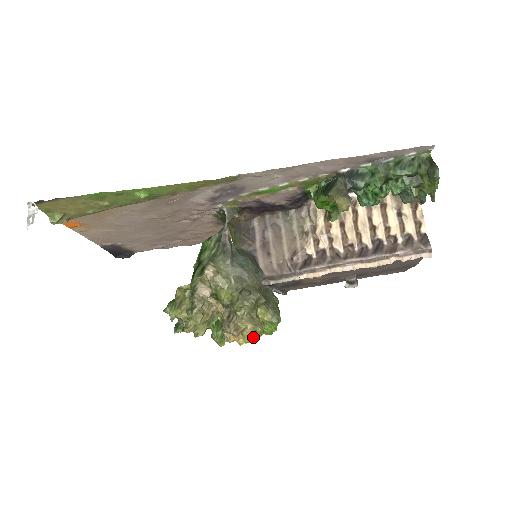
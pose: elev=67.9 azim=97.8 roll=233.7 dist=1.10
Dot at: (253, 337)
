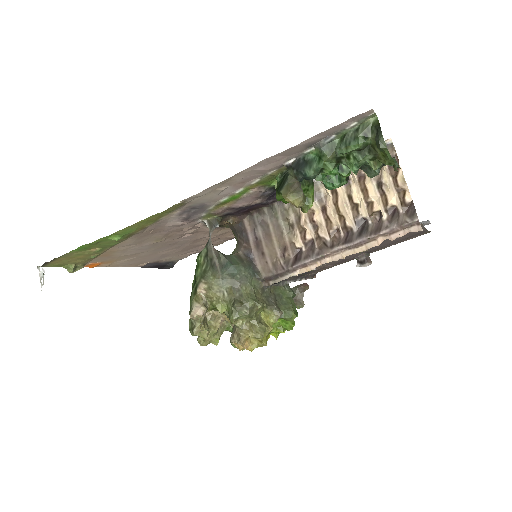
Dot at: (261, 342)
